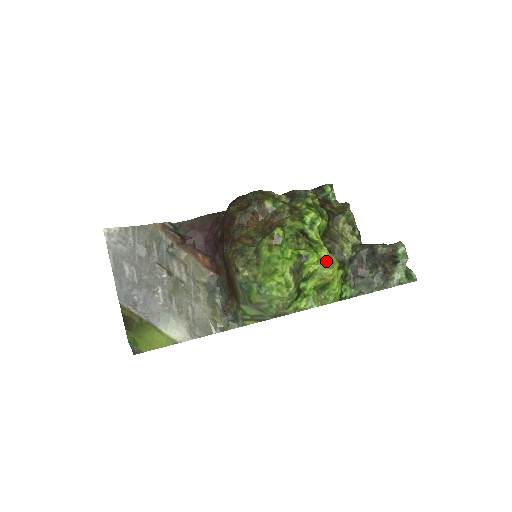
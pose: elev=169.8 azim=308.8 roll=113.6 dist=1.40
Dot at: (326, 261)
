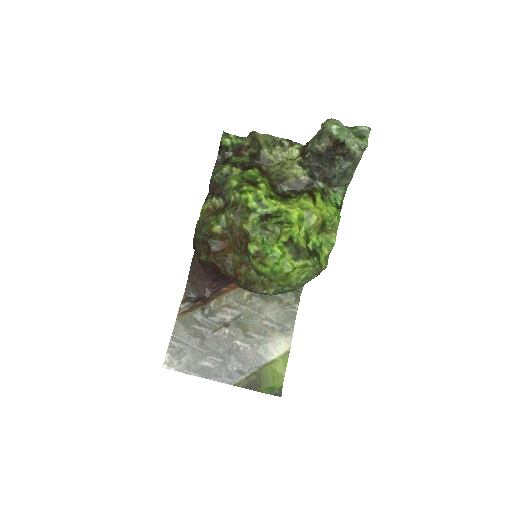
Dot at: (303, 216)
